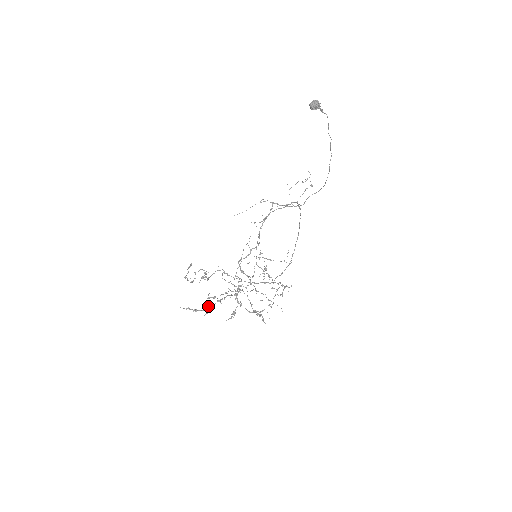
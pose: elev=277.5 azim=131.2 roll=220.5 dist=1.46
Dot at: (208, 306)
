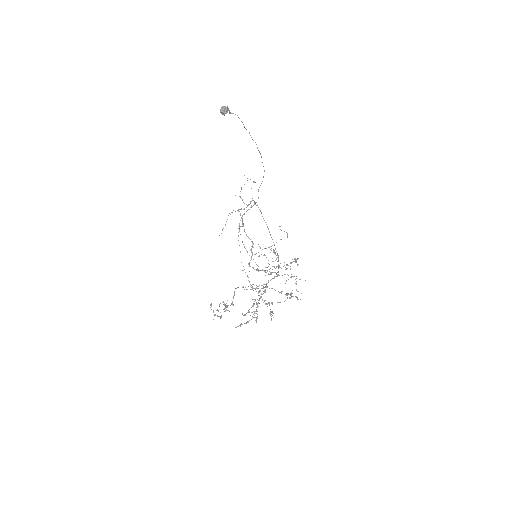
Dot at: (254, 312)
